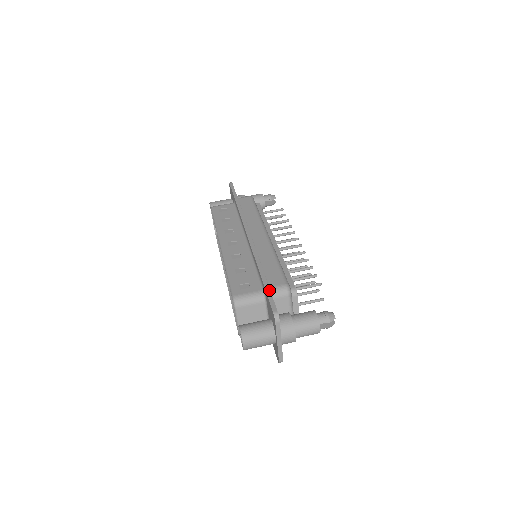
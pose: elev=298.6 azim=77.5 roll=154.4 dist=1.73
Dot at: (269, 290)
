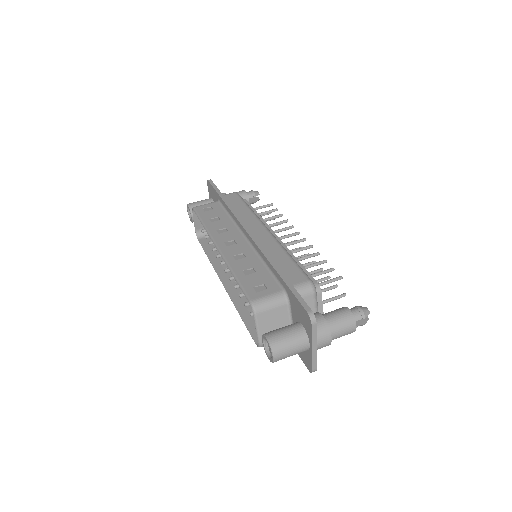
Dot at: (294, 288)
